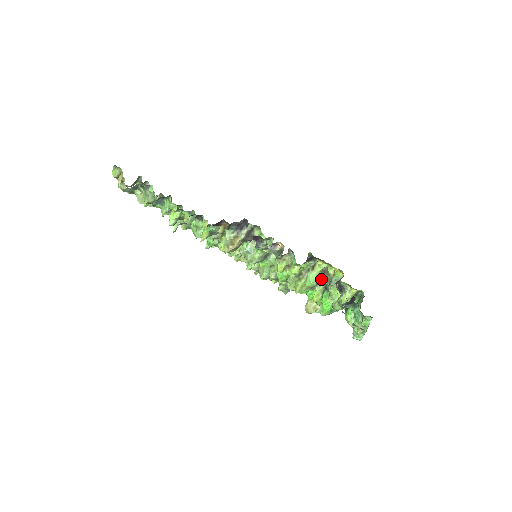
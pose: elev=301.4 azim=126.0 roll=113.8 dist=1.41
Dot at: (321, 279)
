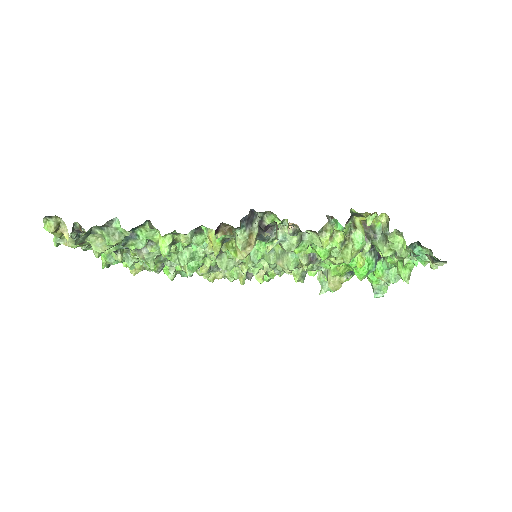
Dot at: (365, 236)
